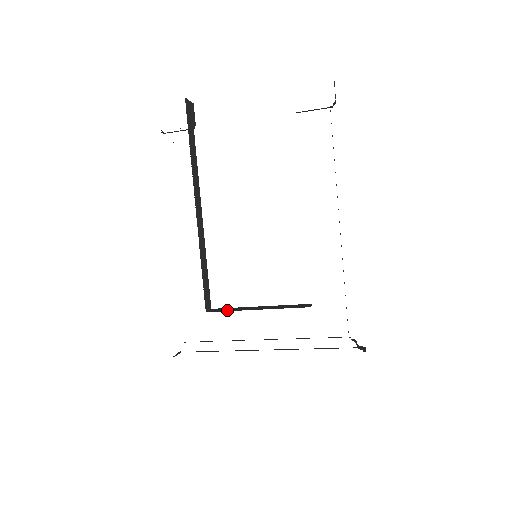
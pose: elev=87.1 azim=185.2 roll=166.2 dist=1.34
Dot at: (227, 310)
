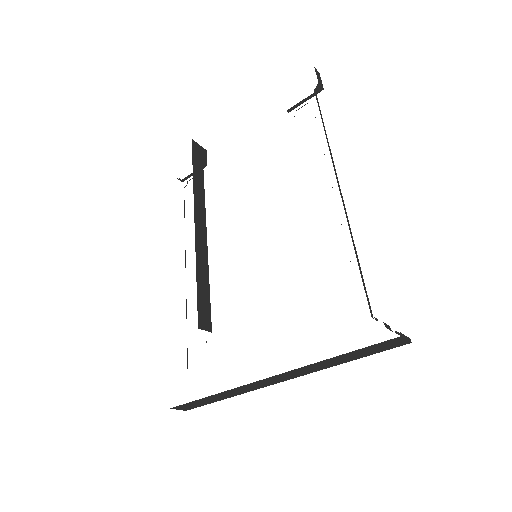
Dot at: occluded
